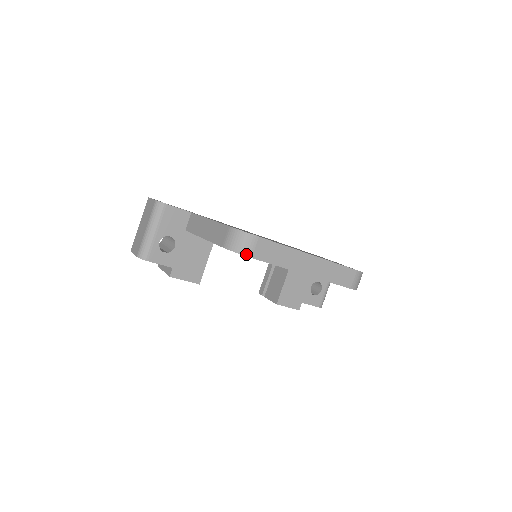
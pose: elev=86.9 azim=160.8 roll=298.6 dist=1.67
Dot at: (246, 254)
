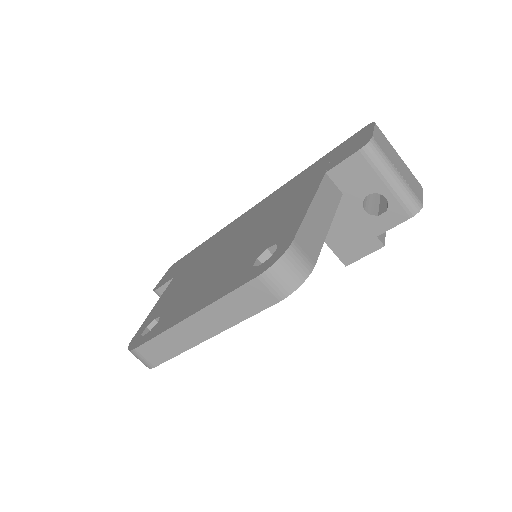
Dot at: (149, 367)
